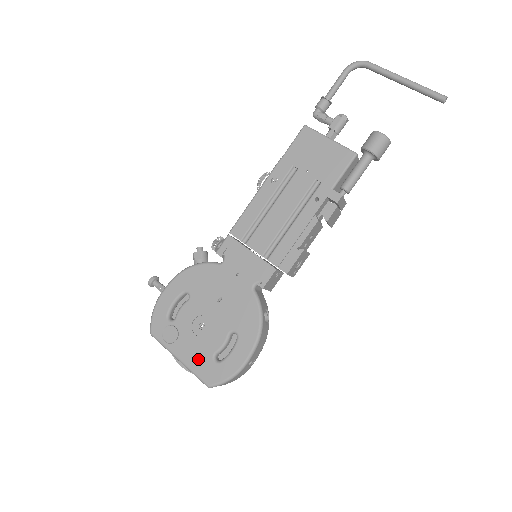
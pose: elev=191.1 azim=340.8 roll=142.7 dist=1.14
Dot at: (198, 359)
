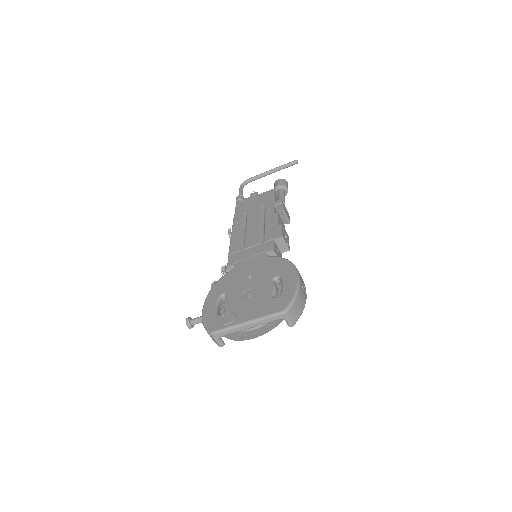
Dot at: (262, 308)
